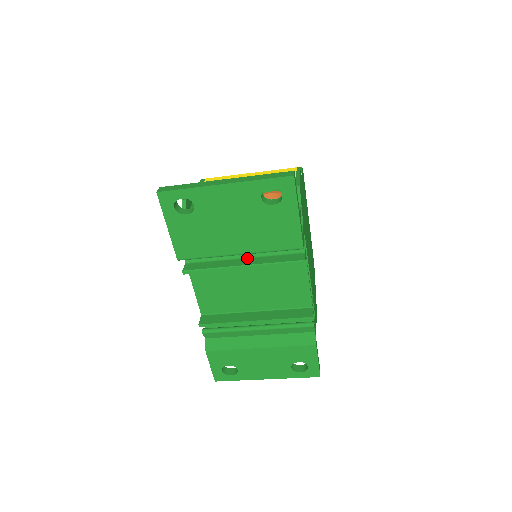
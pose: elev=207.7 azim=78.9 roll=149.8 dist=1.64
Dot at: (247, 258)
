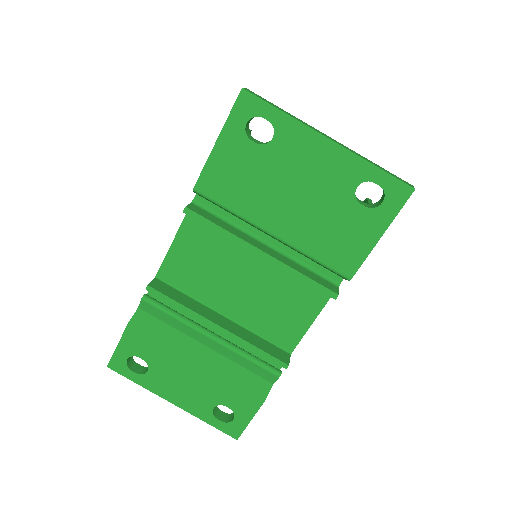
Dot at: (270, 247)
